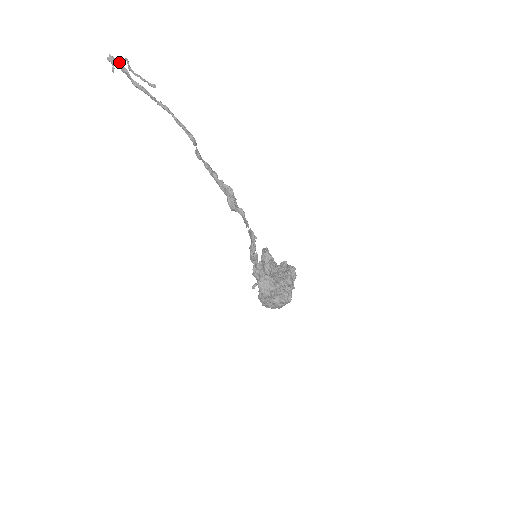
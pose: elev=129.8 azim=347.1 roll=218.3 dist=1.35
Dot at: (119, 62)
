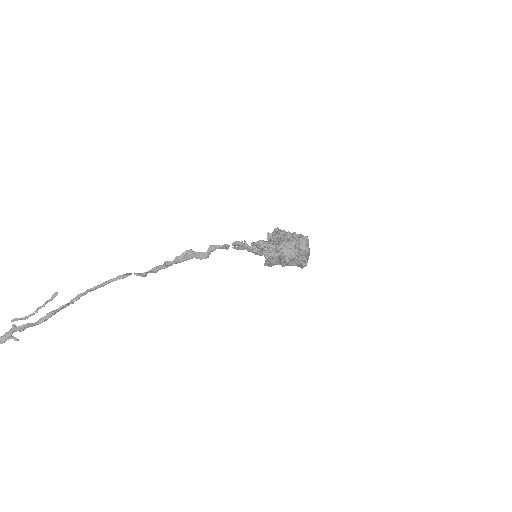
Dot at: (11, 330)
